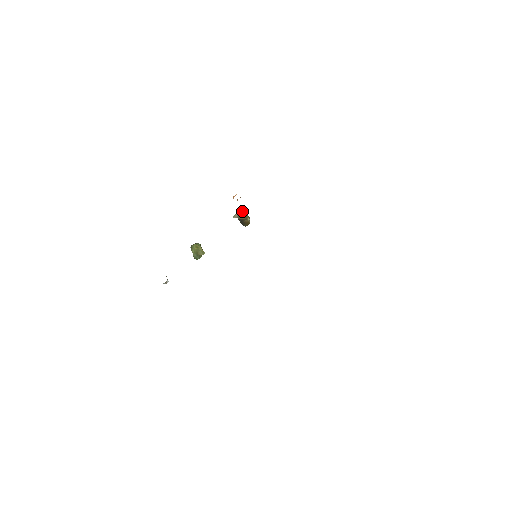
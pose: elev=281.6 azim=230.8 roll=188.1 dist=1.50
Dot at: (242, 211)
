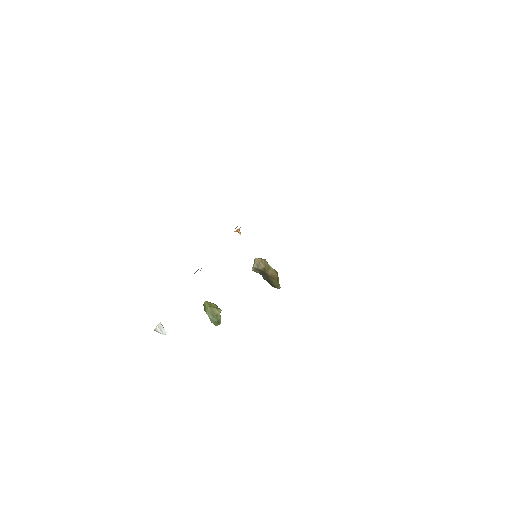
Dot at: (259, 258)
